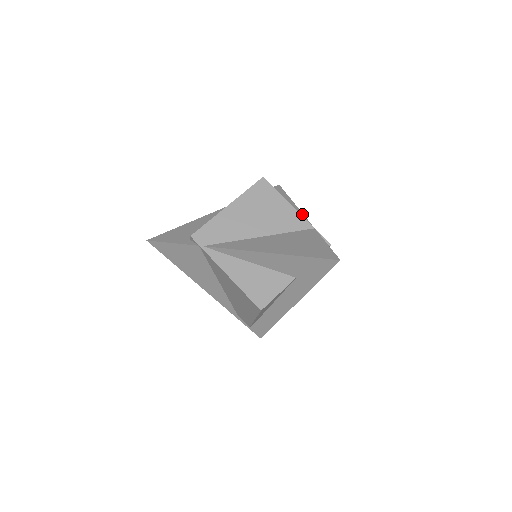
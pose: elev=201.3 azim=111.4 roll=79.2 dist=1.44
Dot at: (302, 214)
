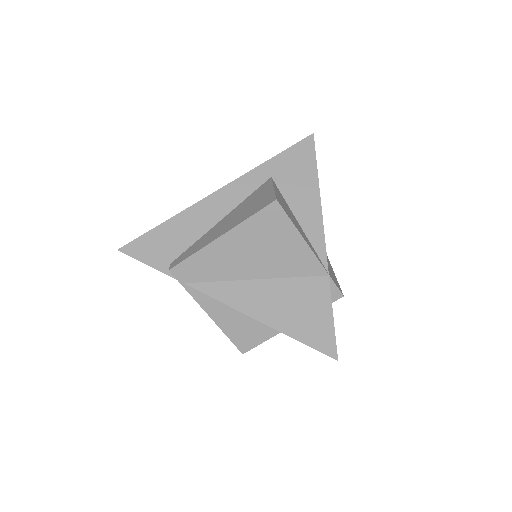
Dot at: (323, 233)
